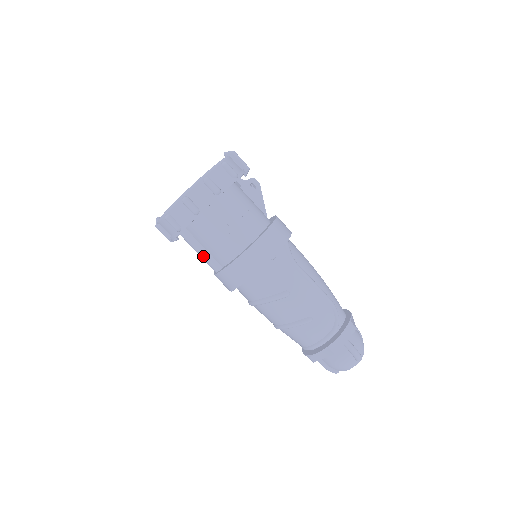
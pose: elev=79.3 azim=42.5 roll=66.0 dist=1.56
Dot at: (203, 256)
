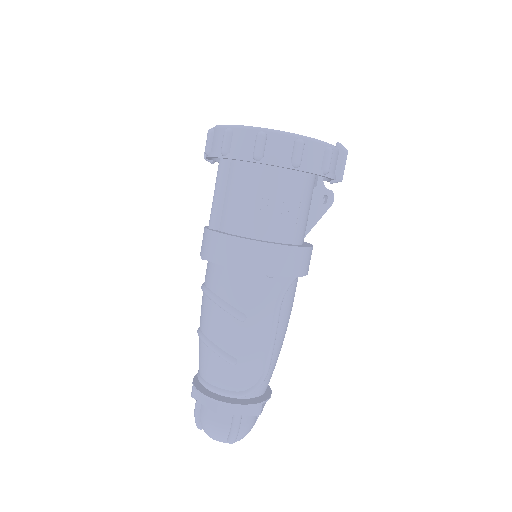
Dot at: (215, 201)
